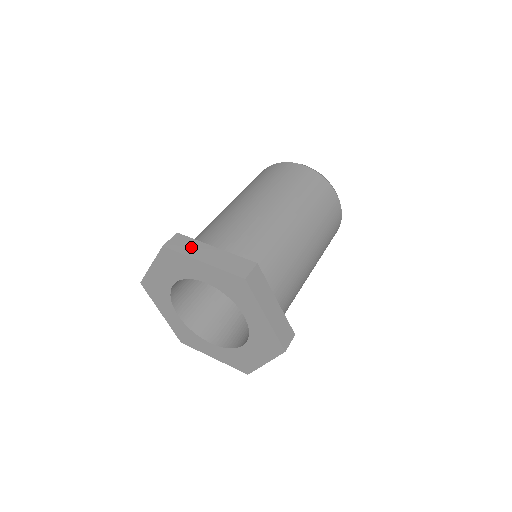
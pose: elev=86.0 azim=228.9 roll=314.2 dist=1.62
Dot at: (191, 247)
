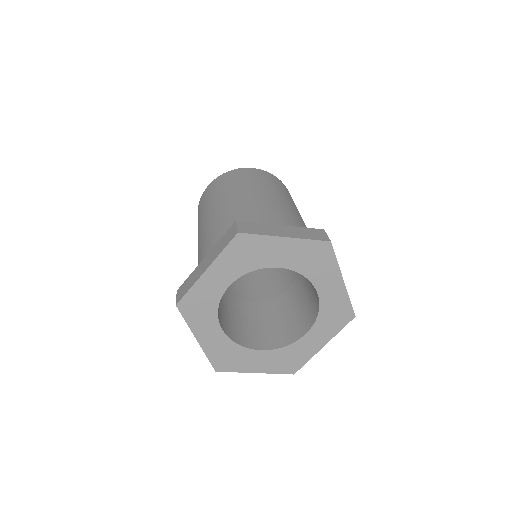
Dot at: occluded
